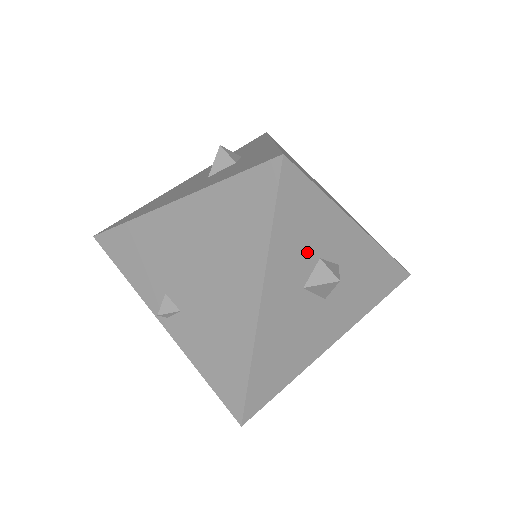
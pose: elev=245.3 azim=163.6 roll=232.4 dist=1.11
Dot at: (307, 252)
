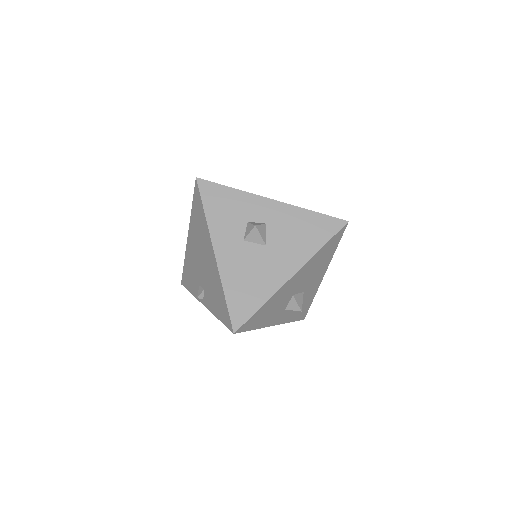
Dot at: (236, 220)
